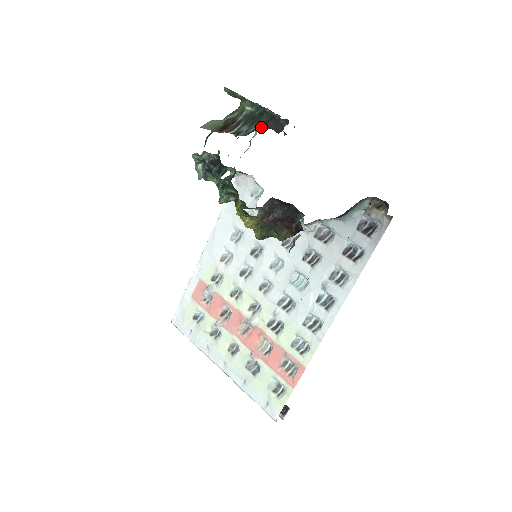
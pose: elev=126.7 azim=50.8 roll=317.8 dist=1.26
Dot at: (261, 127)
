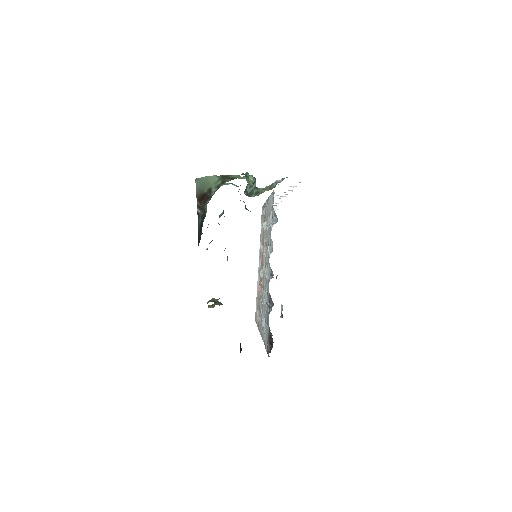
Dot at: (198, 237)
